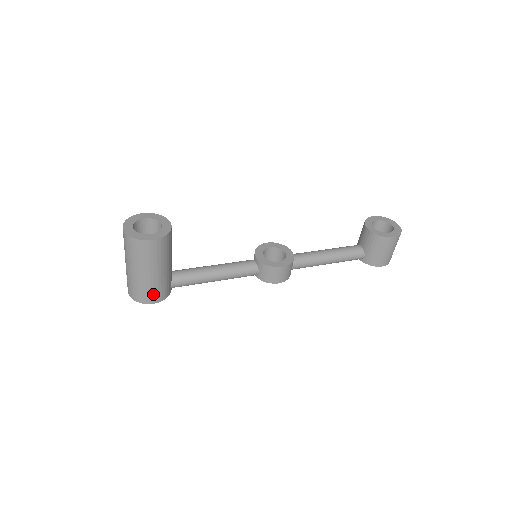
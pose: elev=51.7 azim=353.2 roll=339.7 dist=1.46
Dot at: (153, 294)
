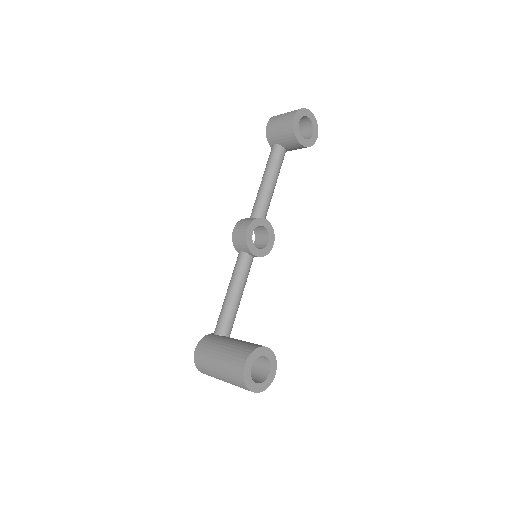
Dot at: occluded
